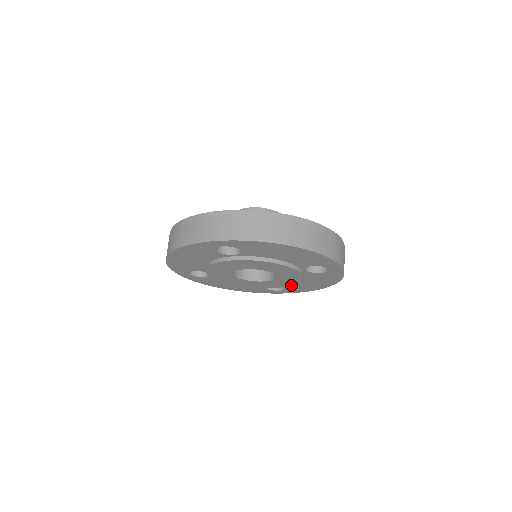
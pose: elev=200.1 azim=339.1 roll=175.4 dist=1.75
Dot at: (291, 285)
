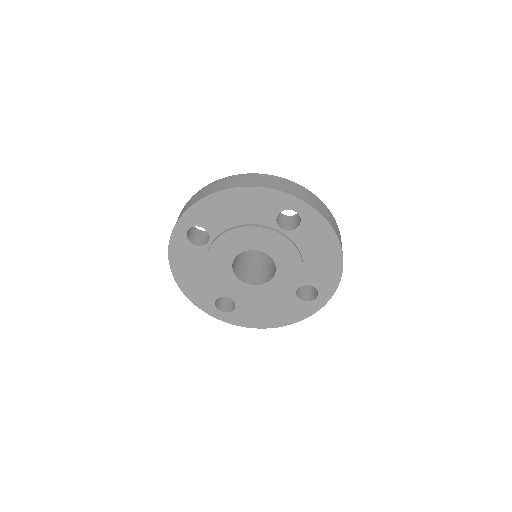
Dot at: (302, 268)
